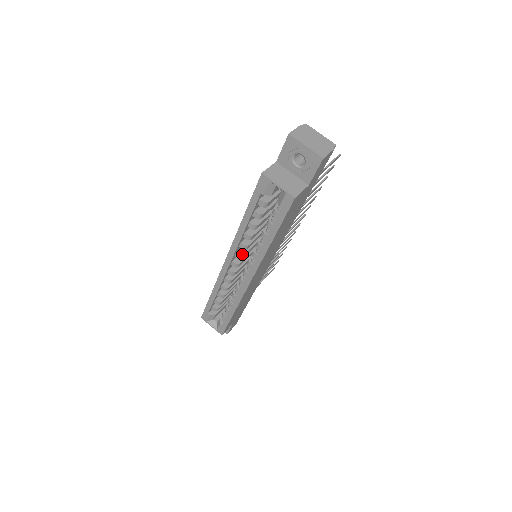
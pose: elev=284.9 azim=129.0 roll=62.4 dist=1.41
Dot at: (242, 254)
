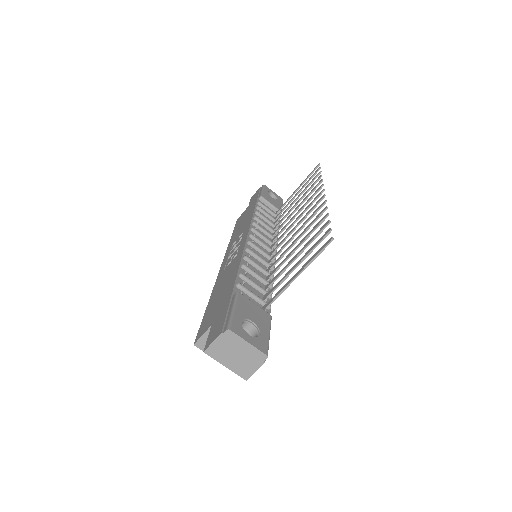
Dot at: occluded
